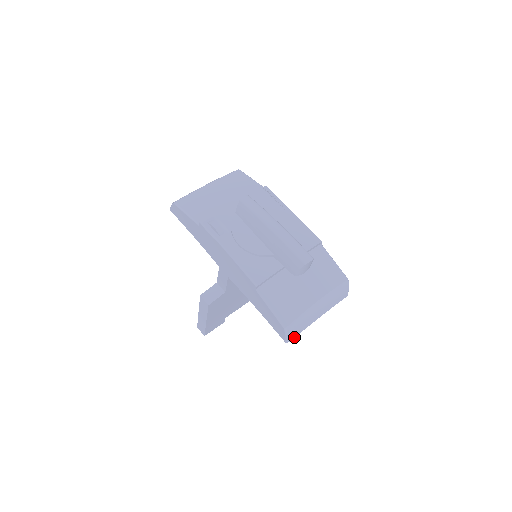
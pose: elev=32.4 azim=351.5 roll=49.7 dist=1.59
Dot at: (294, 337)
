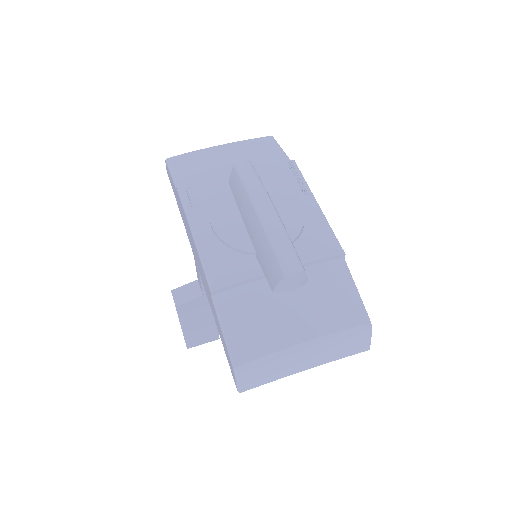
Dot at: (254, 387)
